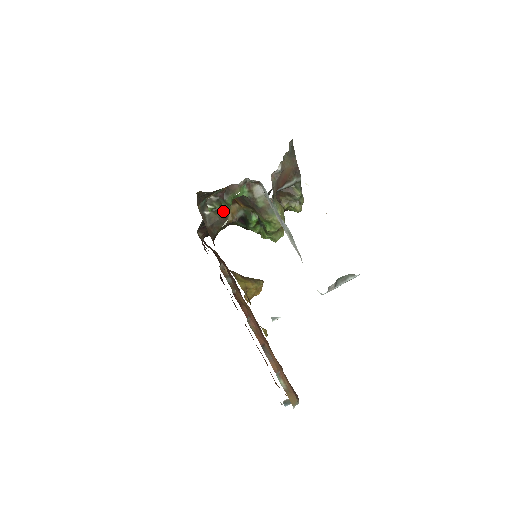
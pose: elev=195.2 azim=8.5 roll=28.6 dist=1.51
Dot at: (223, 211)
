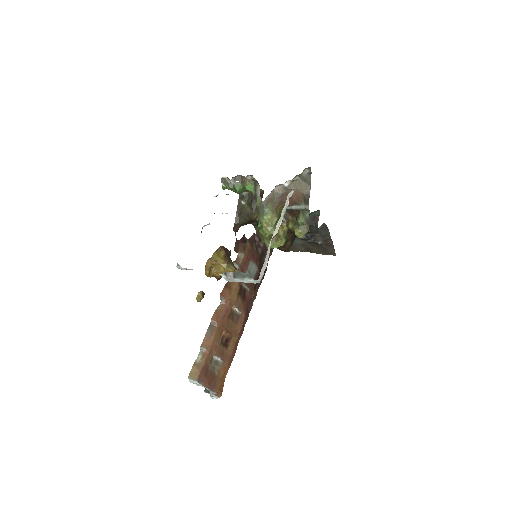
Dot at: (254, 208)
